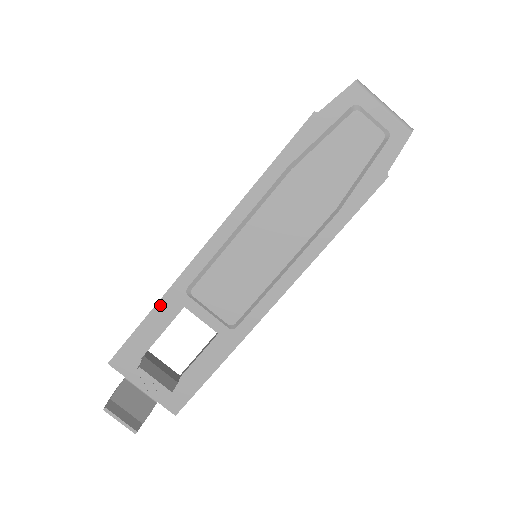
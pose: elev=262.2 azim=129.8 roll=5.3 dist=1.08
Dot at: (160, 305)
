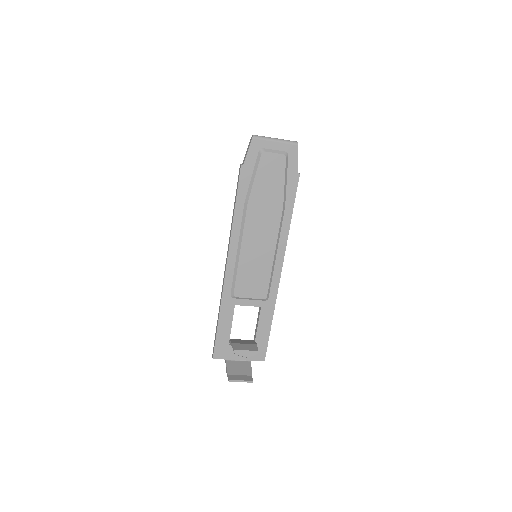
Dot at: (222, 312)
